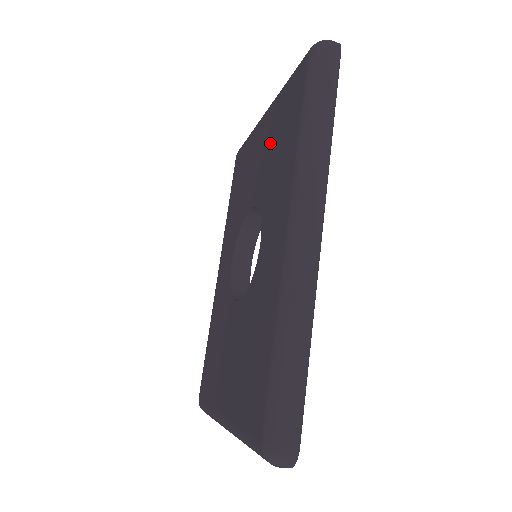
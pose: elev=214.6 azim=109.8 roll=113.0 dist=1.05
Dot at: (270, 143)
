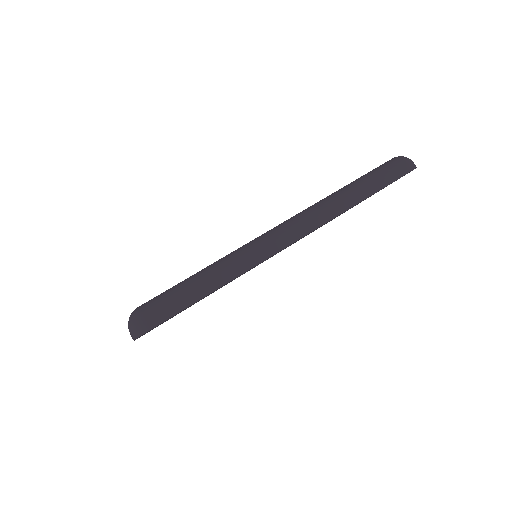
Dot at: occluded
